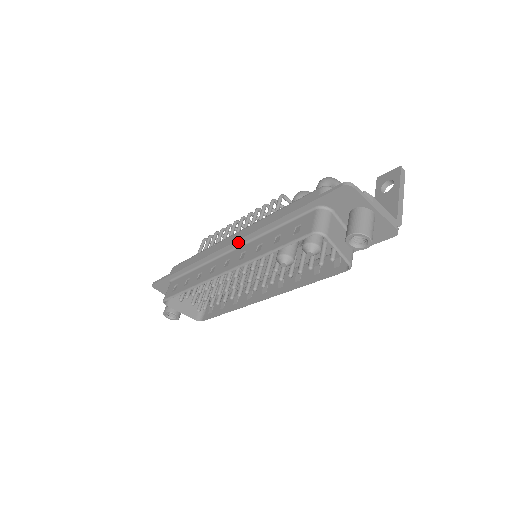
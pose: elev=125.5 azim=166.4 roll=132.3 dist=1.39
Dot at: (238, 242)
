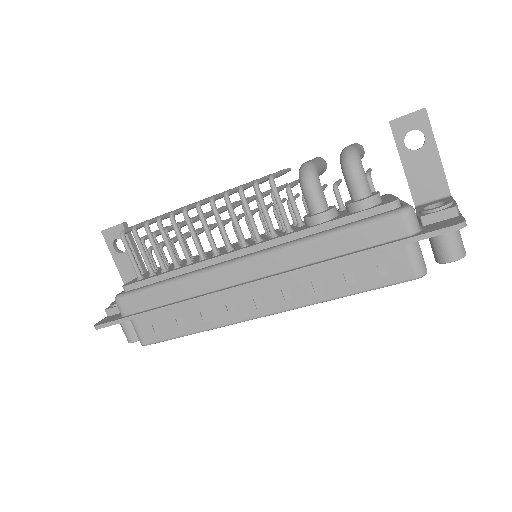
Dot at: (270, 281)
